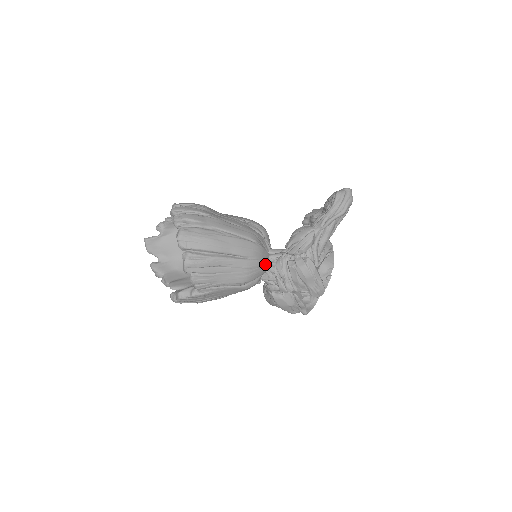
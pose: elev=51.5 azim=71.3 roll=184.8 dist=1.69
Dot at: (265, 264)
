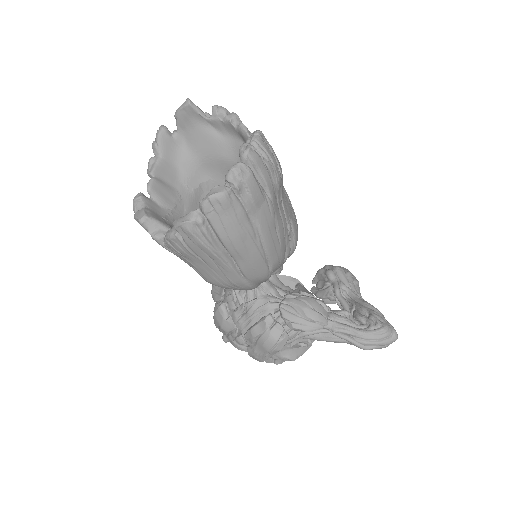
Dot at: (251, 289)
